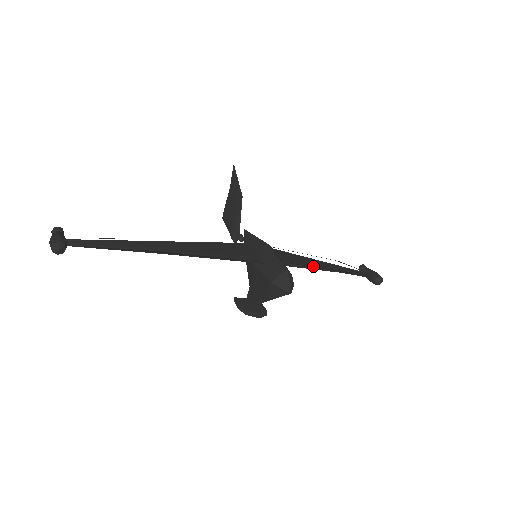
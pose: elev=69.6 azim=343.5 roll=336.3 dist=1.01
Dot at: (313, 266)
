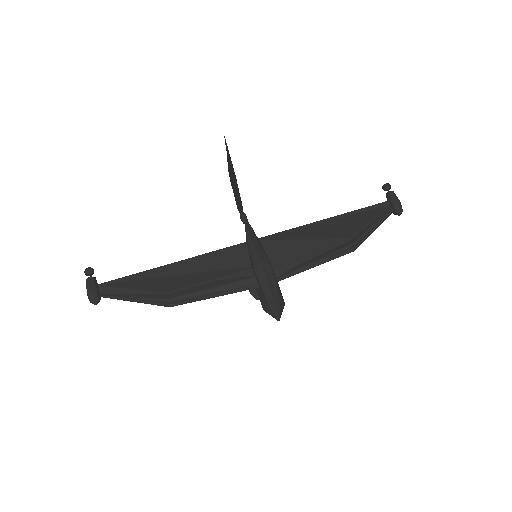
Dot at: (309, 261)
